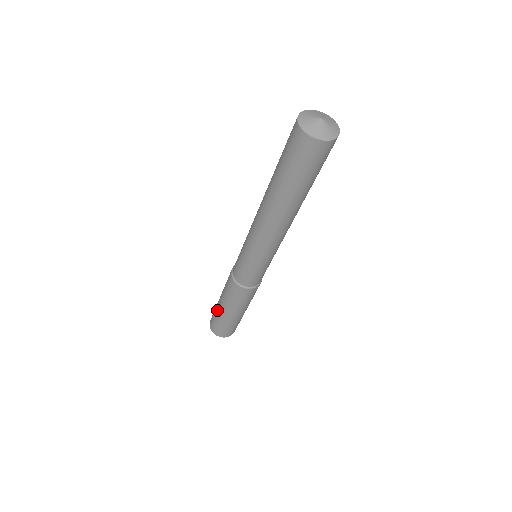
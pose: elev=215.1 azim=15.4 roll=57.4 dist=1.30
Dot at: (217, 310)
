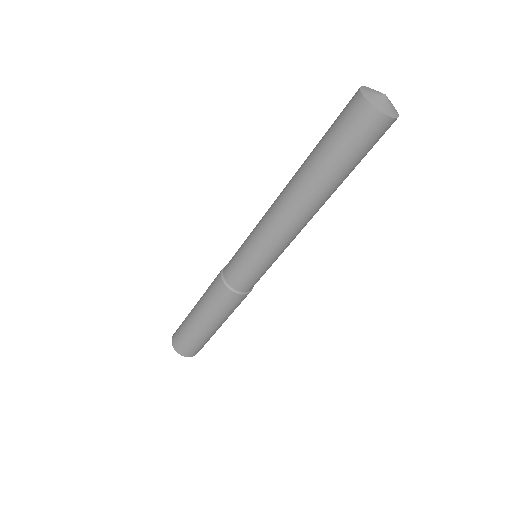
Dot at: (193, 330)
